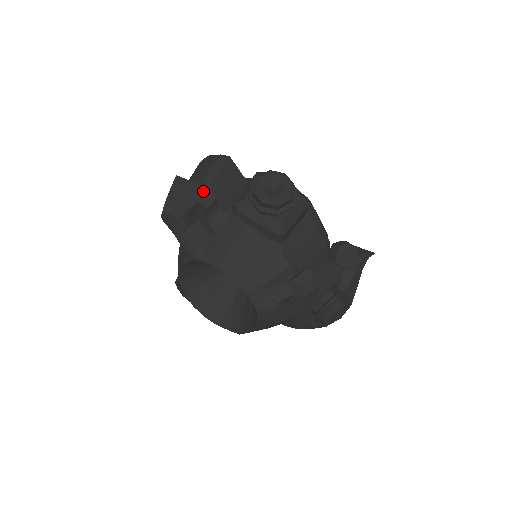
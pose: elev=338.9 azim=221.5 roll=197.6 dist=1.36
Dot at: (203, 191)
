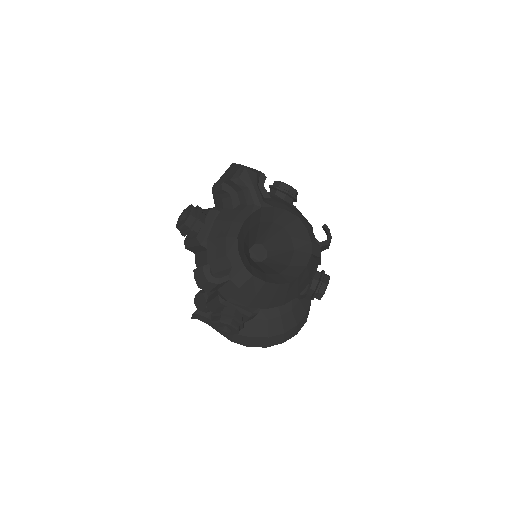
Dot at: occluded
